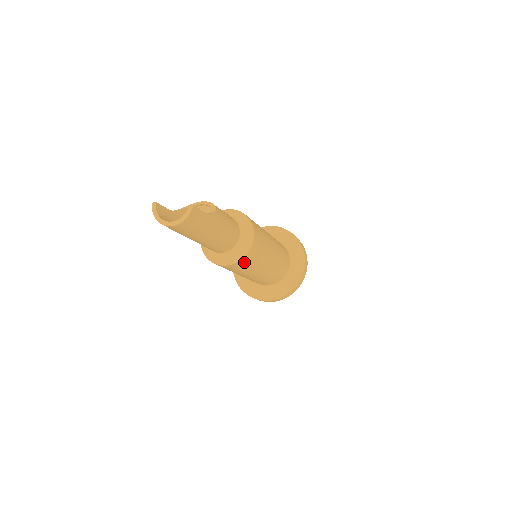
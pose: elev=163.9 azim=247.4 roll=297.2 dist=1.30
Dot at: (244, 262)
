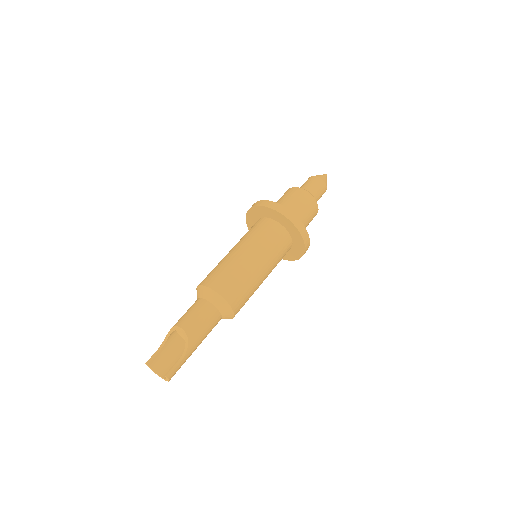
Dot at: occluded
